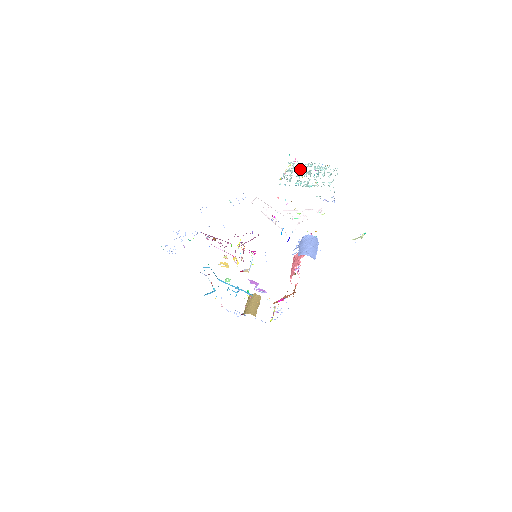
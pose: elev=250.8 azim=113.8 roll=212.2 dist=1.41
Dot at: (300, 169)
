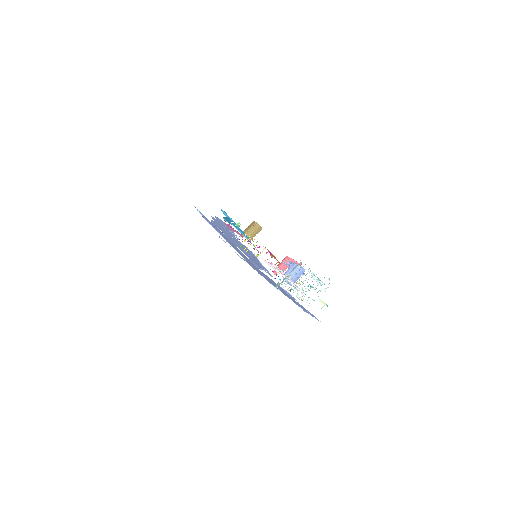
Dot at: occluded
